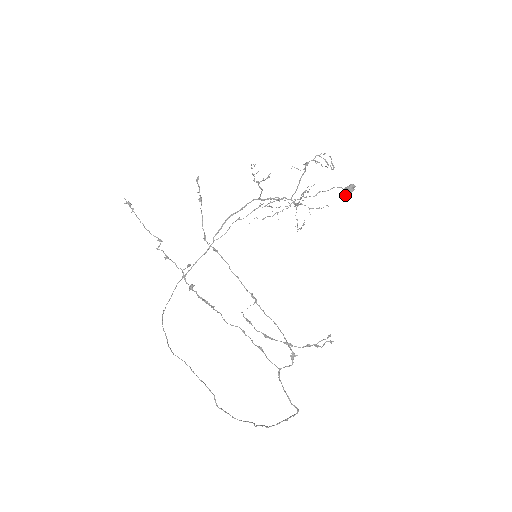
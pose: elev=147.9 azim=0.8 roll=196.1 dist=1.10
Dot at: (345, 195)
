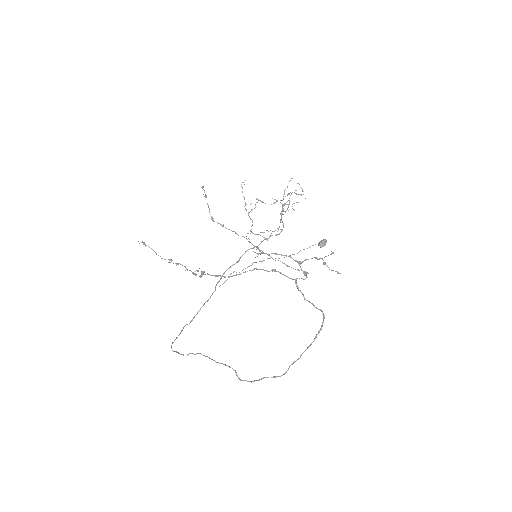
Dot at: (321, 247)
